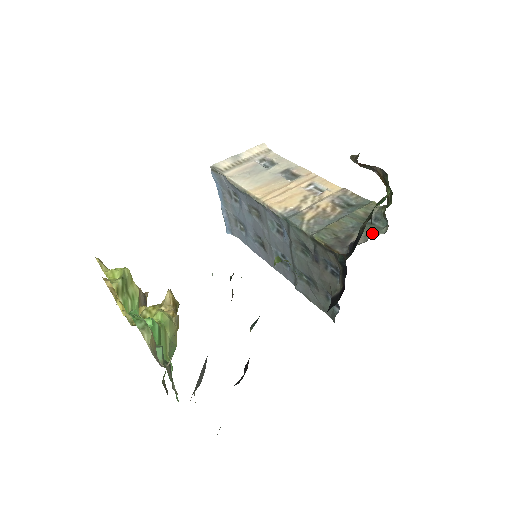
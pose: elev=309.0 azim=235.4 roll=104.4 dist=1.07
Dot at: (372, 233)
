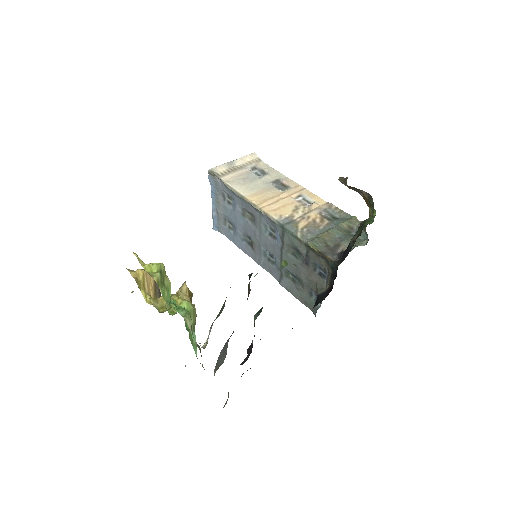
Dot at: (355, 244)
